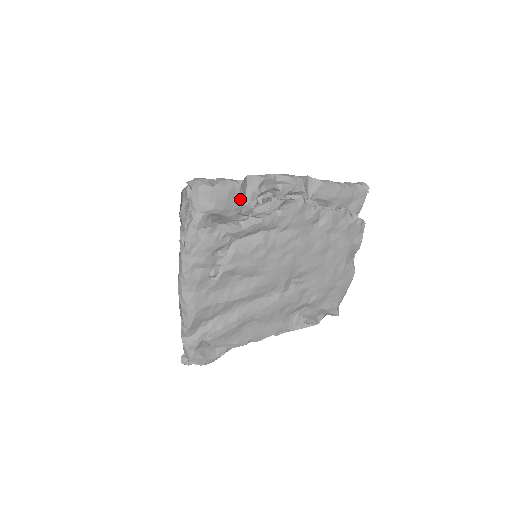
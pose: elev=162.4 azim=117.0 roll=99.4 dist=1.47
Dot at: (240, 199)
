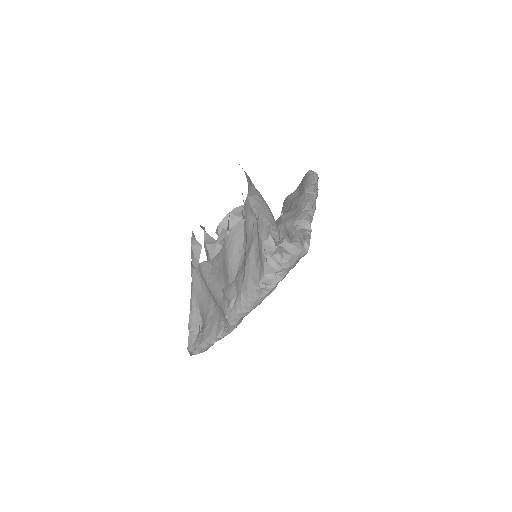
Dot at: occluded
